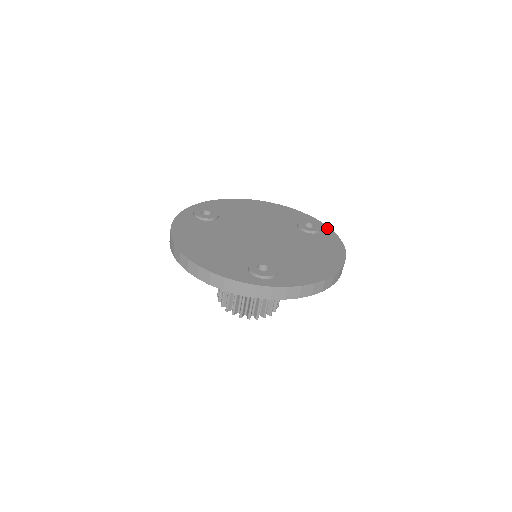
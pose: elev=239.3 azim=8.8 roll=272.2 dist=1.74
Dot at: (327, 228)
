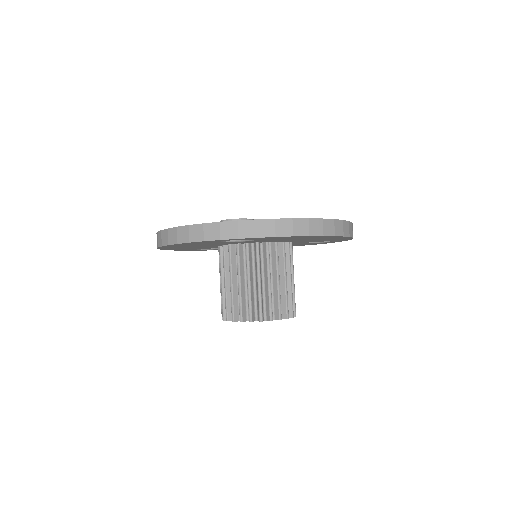
Dot at: occluded
